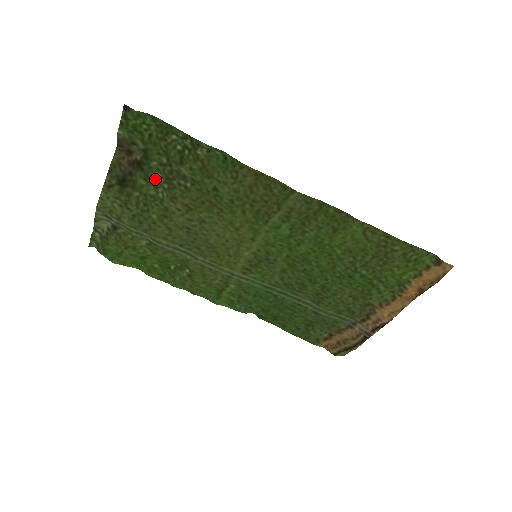
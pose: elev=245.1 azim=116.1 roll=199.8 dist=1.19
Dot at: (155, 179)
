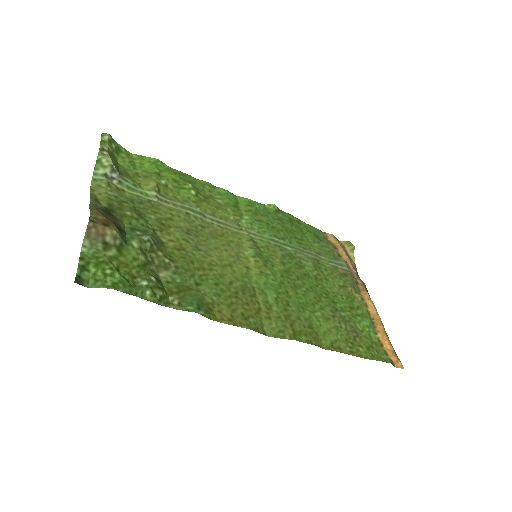
Dot at: (142, 233)
